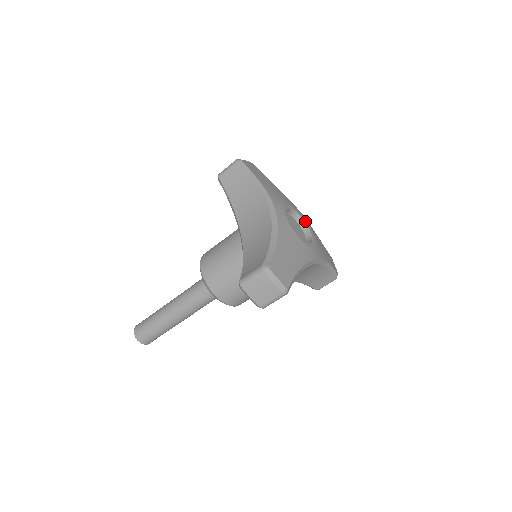
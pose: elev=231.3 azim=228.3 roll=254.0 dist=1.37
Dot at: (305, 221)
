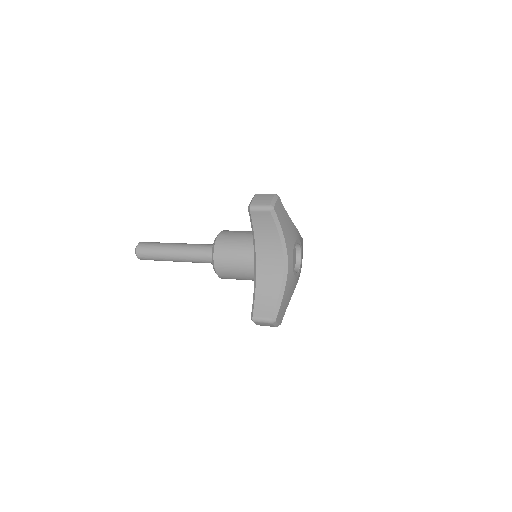
Dot at: (300, 244)
